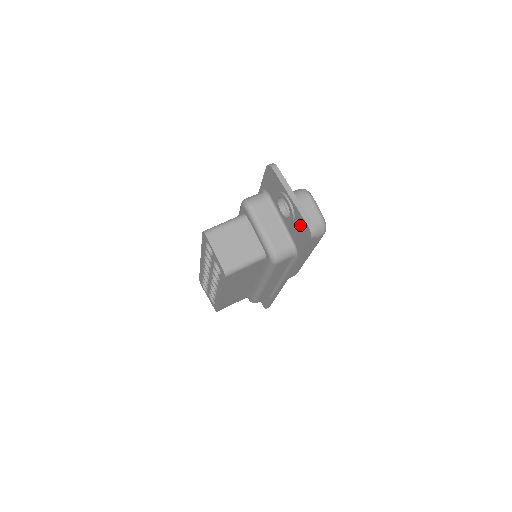
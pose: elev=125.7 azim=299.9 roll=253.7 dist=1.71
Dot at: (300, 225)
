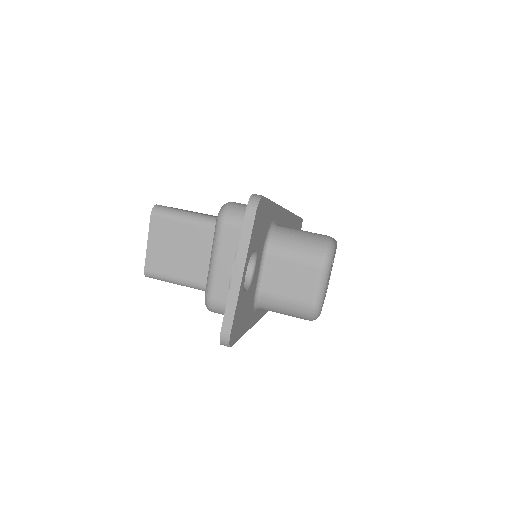
Dot at: occluded
